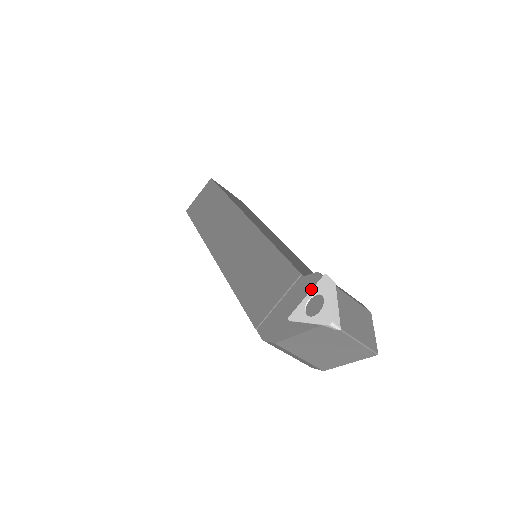
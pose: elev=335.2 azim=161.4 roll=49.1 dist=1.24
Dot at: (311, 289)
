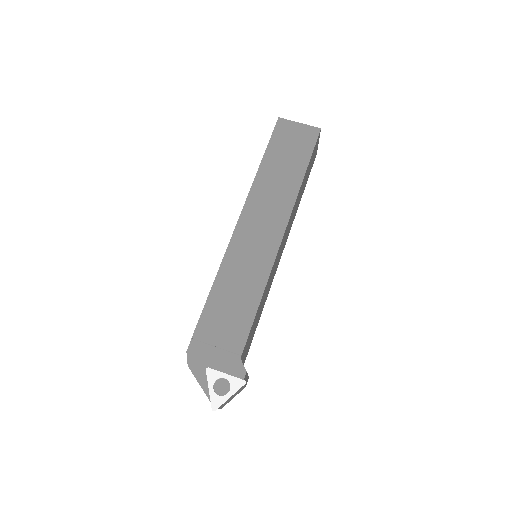
Dot at: (233, 374)
